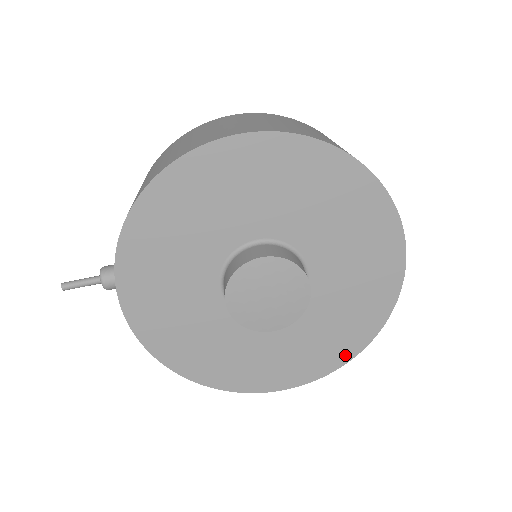
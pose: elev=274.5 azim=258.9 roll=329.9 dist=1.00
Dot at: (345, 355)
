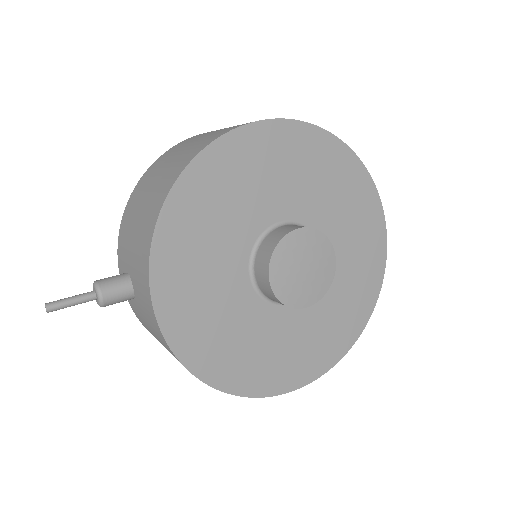
Dot at: (349, 340)
